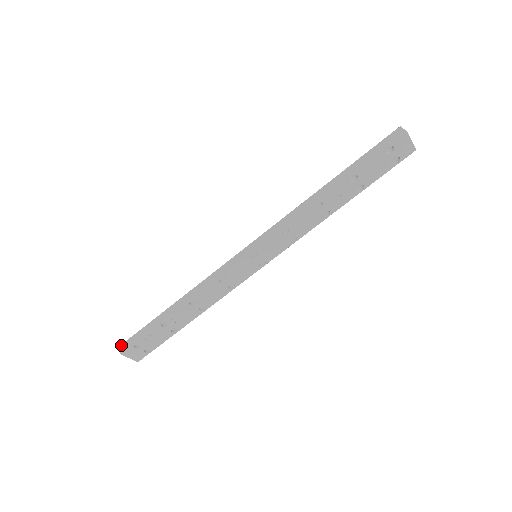
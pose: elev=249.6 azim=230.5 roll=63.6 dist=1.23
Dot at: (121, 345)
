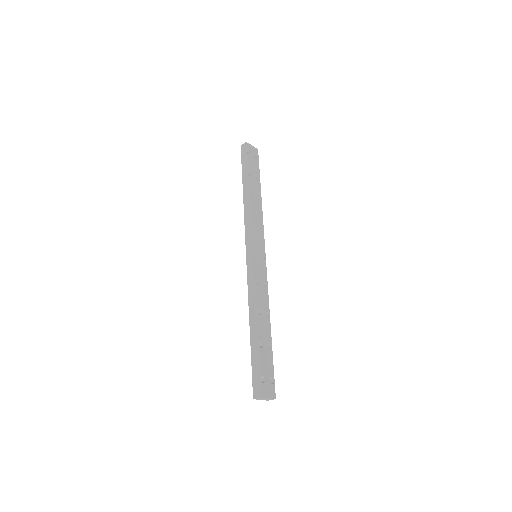
Dot at: (253, 397)
